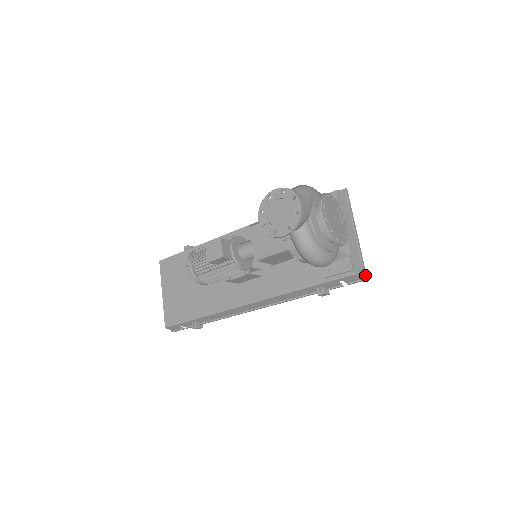
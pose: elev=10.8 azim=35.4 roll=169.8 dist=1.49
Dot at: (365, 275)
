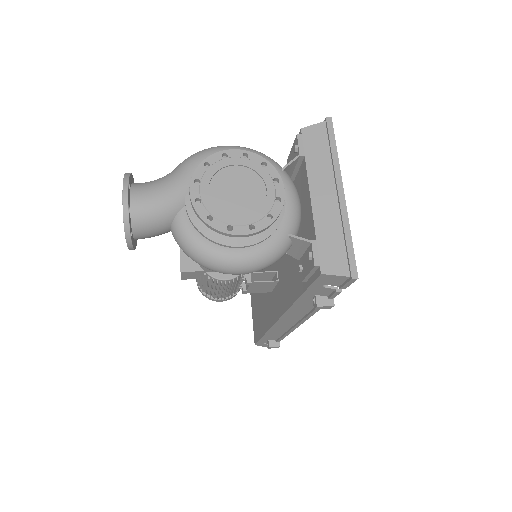
Dot at: (350, 270)
